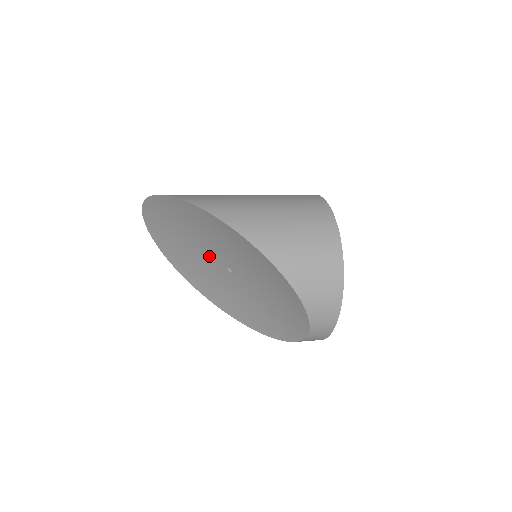
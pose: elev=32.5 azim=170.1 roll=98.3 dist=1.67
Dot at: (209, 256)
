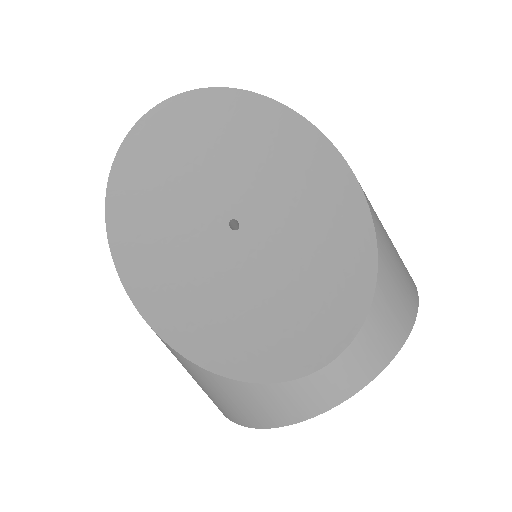
Dot at: (212, 196)
